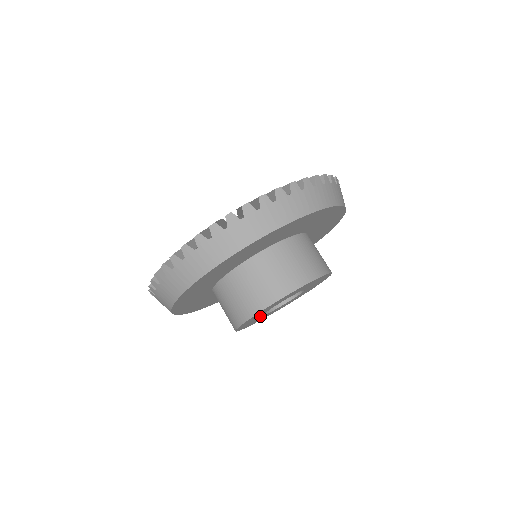
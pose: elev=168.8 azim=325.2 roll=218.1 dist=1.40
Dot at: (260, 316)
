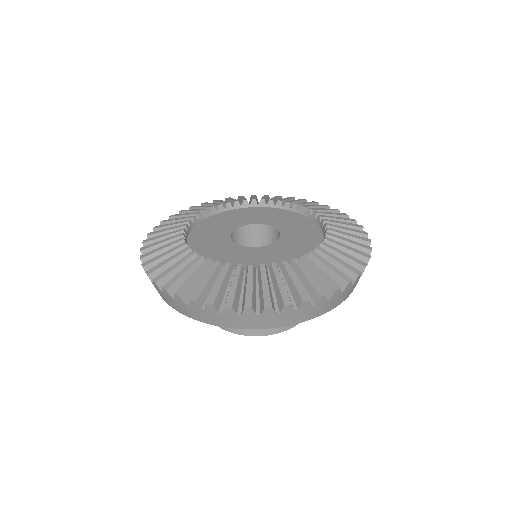
Dot at: occluded
